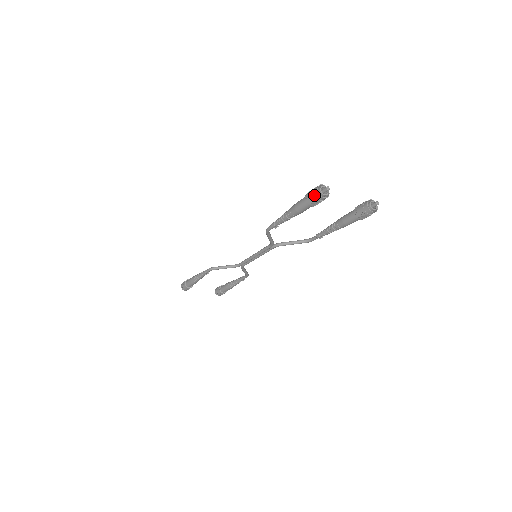
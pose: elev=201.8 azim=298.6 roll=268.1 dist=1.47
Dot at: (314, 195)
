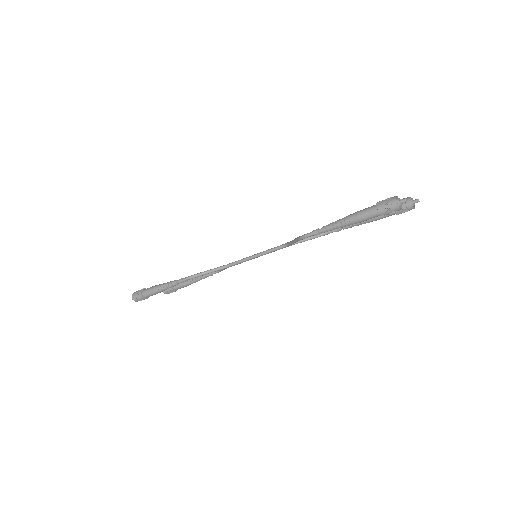
Dot at: (392, 208)
